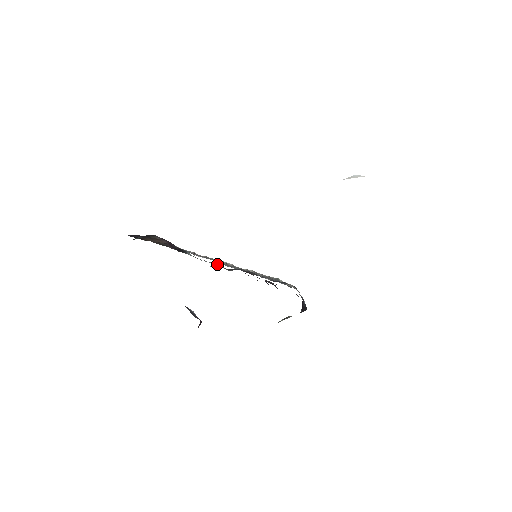
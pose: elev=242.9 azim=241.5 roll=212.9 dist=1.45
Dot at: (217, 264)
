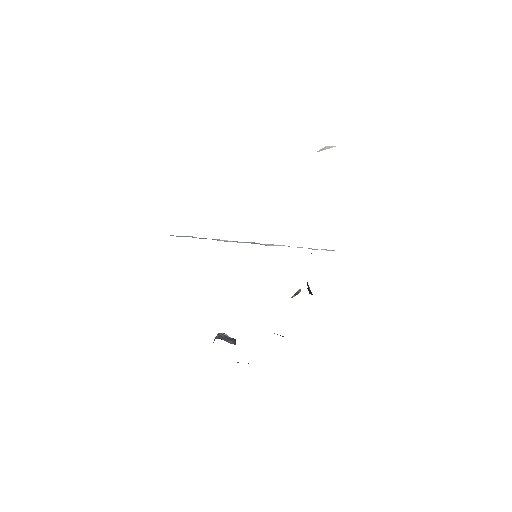
Dot at: occluded
